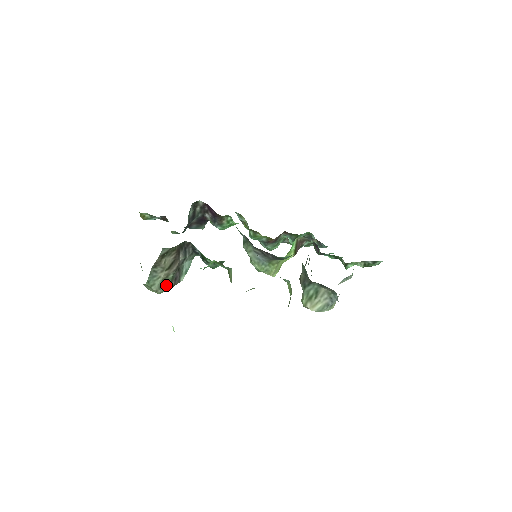
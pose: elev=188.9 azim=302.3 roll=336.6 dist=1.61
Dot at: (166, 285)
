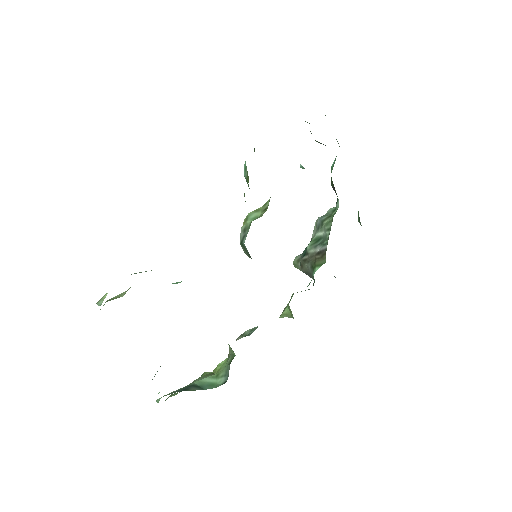
Dot at: occluded
